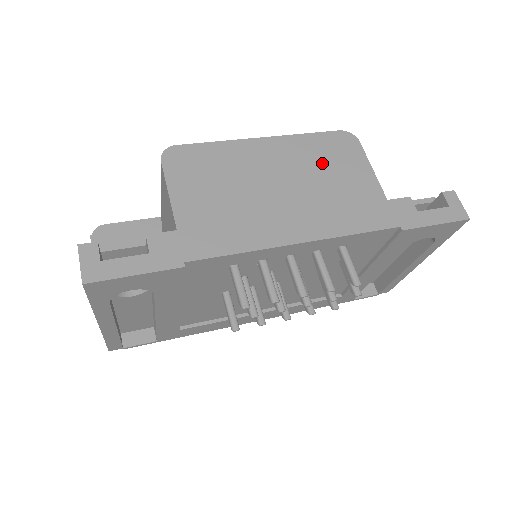
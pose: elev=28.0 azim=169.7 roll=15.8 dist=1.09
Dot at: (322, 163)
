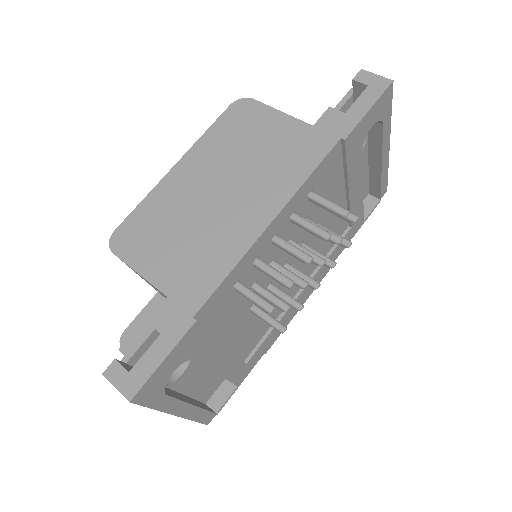
Dot at: (237, 143)
